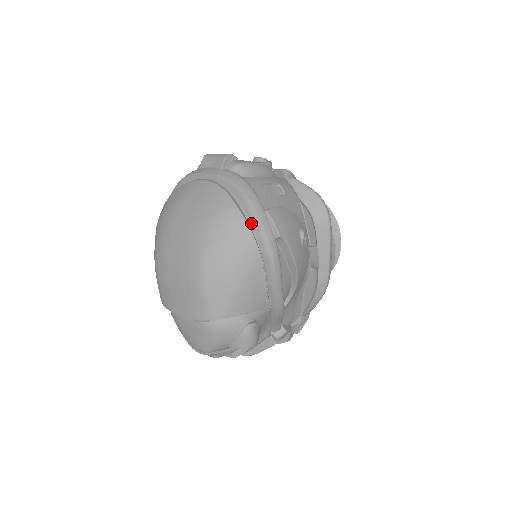
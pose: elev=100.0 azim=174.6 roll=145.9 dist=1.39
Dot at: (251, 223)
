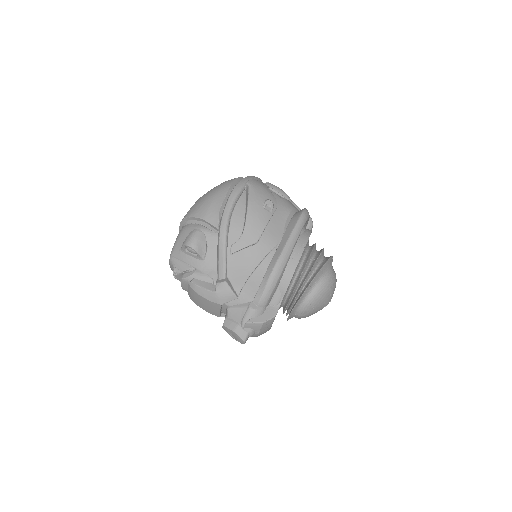
Dot at: occluded
